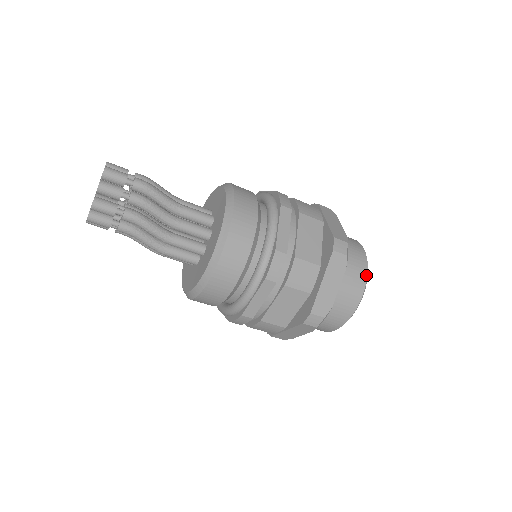
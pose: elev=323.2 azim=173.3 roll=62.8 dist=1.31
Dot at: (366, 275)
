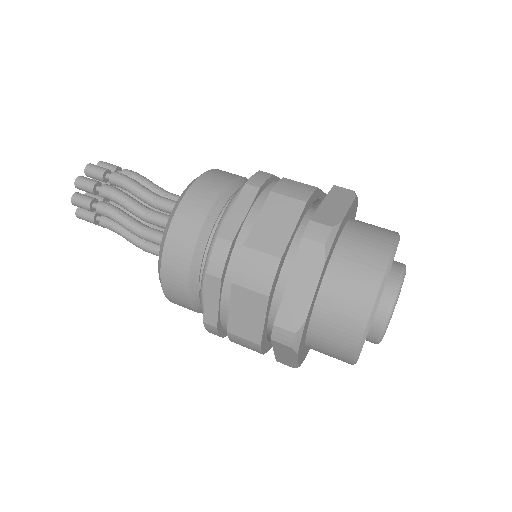
Dot at: (381, 278)
